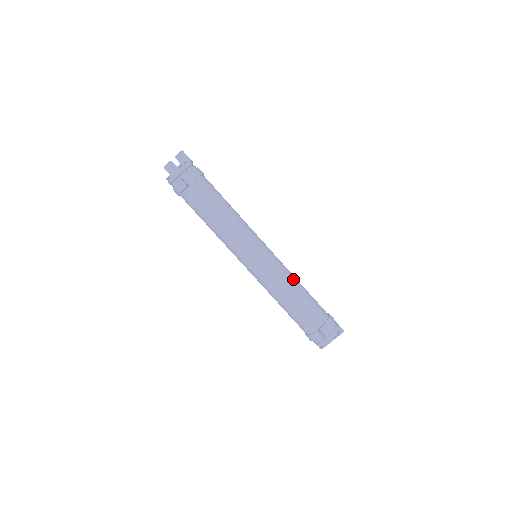
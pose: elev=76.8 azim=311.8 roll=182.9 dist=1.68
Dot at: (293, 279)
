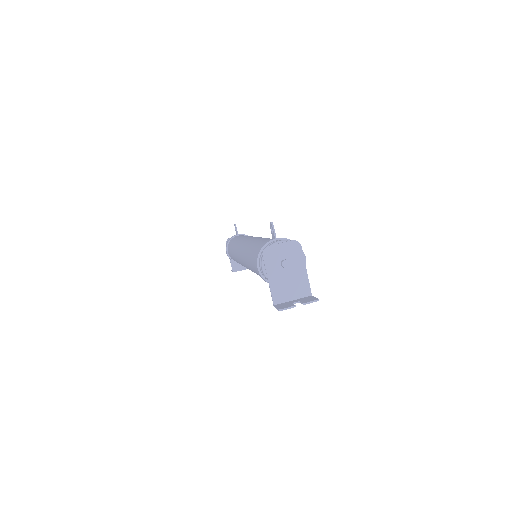
Dot at: occluded
